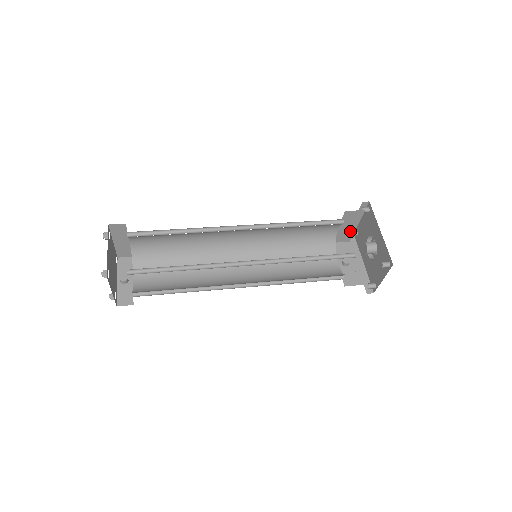
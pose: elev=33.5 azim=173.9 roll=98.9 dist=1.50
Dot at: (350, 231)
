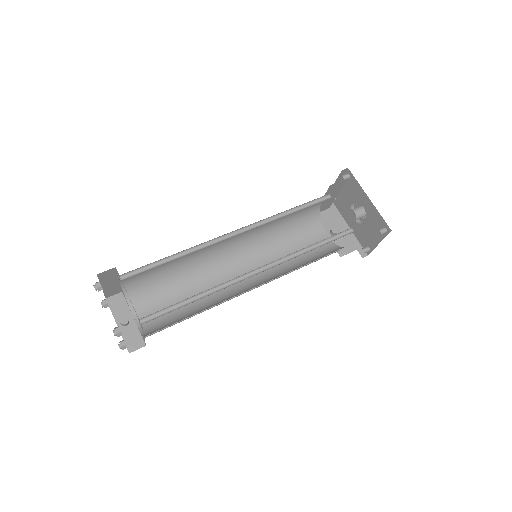
Dot at: (331, 200)
